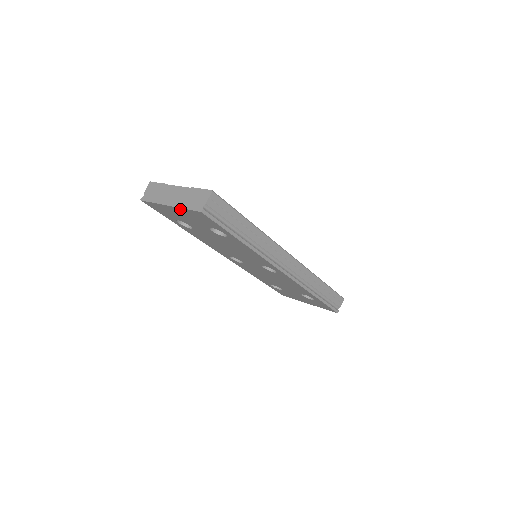
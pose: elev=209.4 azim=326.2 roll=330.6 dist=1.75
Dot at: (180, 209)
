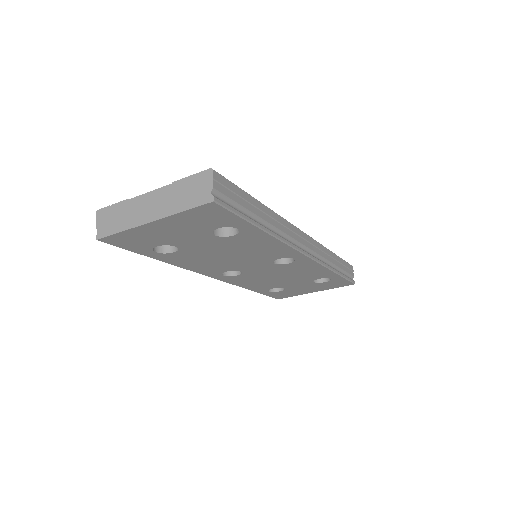
Dot at: (171, 218)
